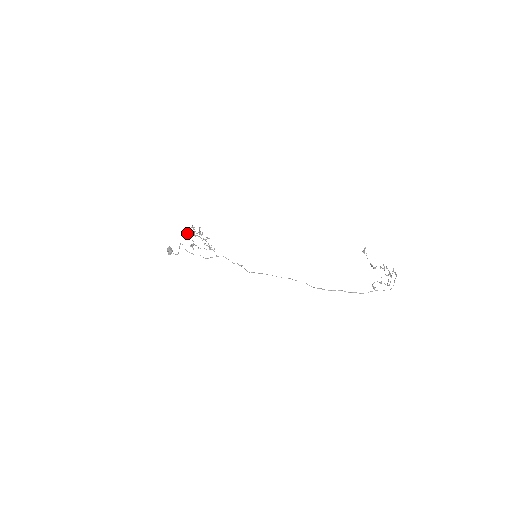
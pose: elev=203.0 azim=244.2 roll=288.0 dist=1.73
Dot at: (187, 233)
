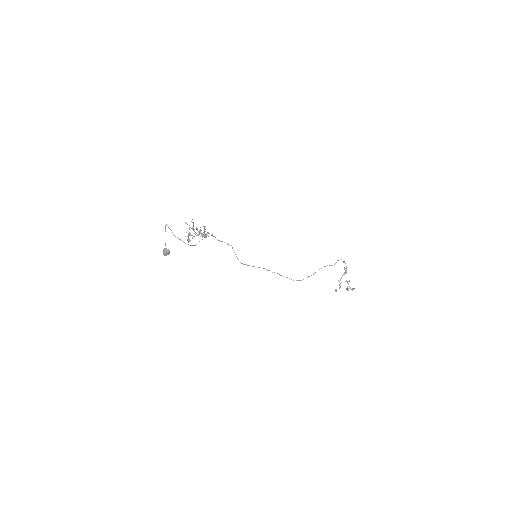
Dot at: occluded
